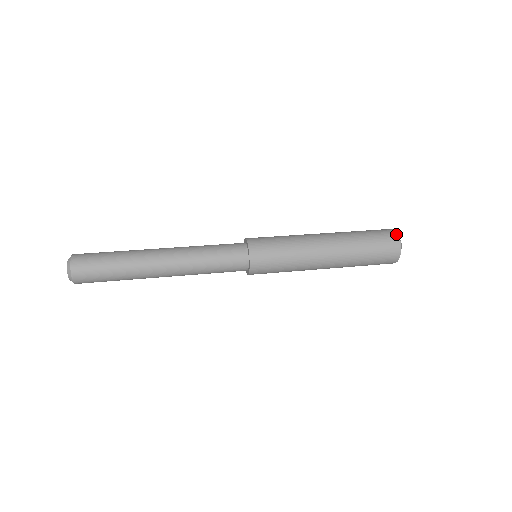
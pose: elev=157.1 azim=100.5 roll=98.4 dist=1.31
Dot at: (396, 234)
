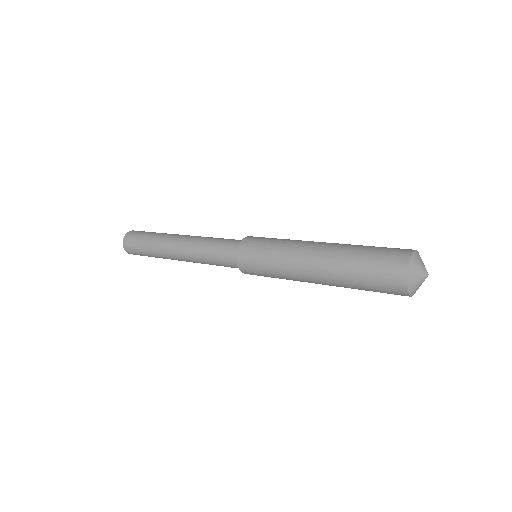
Dot at: occluded
